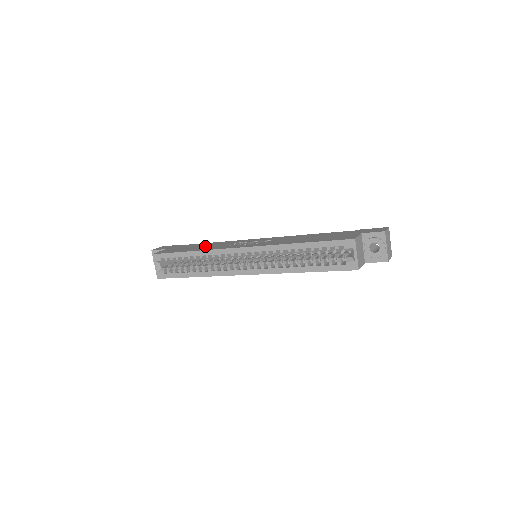
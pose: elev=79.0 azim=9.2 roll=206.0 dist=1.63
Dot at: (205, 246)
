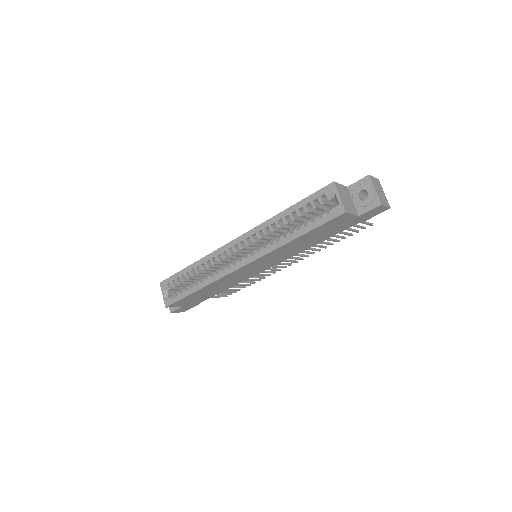
Dot at: occluded
